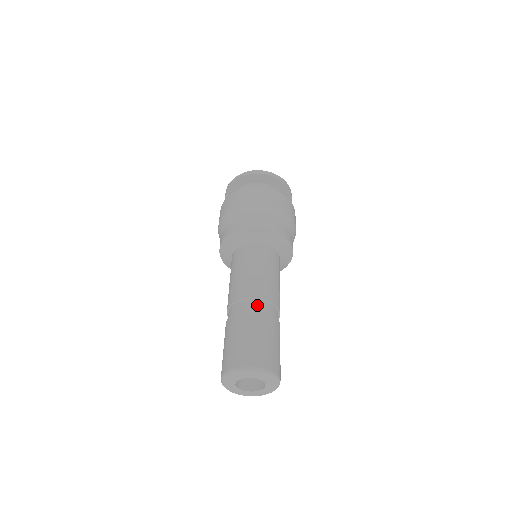
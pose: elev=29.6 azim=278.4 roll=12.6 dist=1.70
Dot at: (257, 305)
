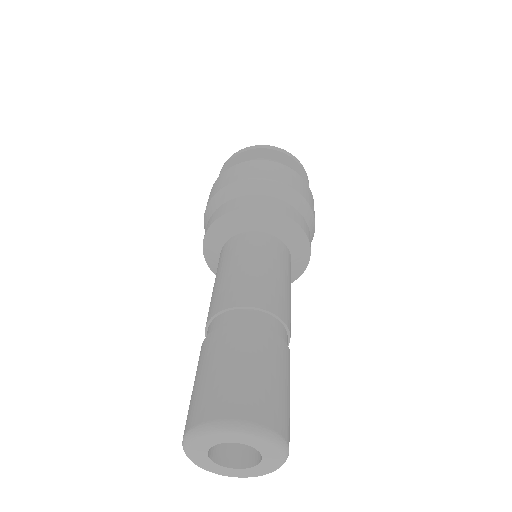
Dot at: (257, 318)
